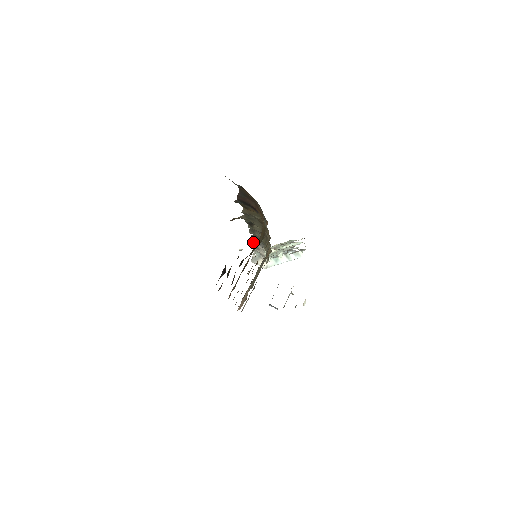
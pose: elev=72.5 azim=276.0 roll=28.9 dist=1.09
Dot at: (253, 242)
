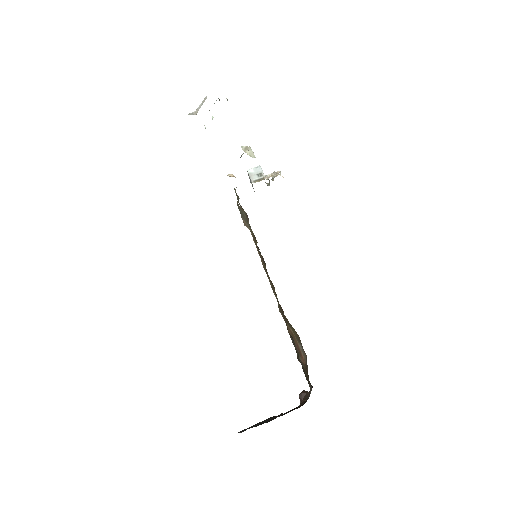
Dot at: occluded
